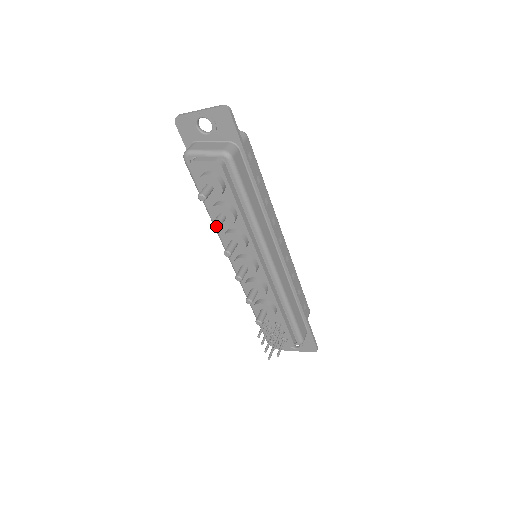
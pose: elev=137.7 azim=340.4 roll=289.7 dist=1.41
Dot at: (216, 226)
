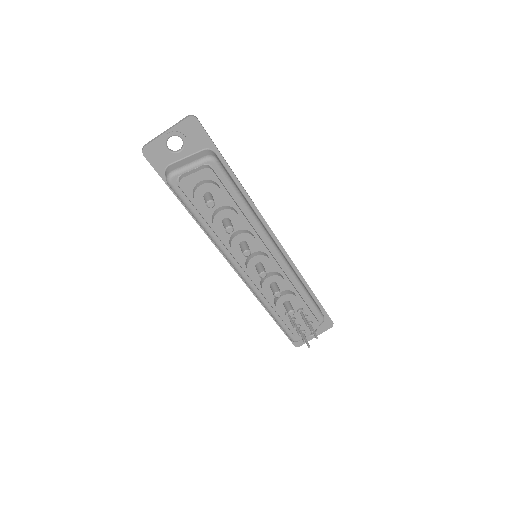
Dot at: (231, 228)
